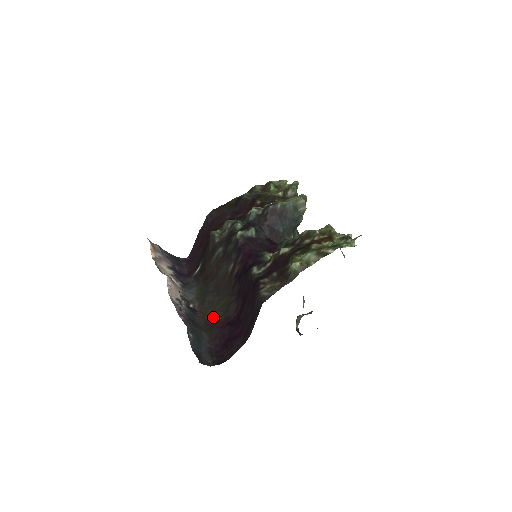
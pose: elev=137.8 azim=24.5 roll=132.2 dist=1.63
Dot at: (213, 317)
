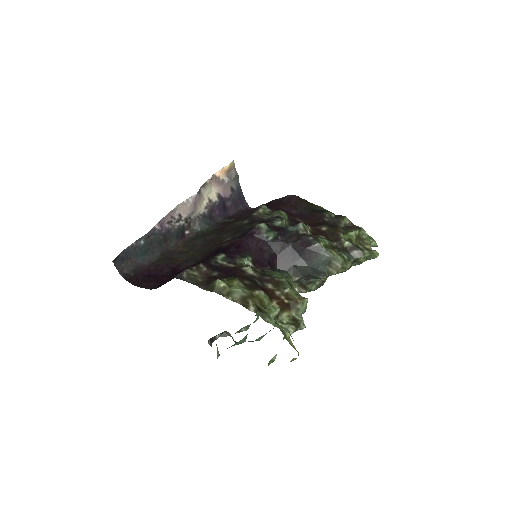
Dot at: (180, 254)
